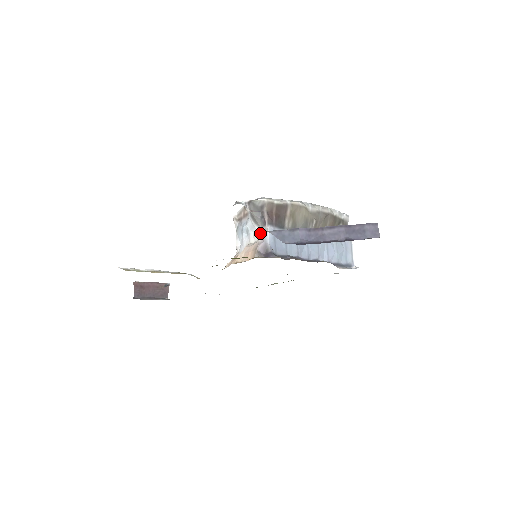
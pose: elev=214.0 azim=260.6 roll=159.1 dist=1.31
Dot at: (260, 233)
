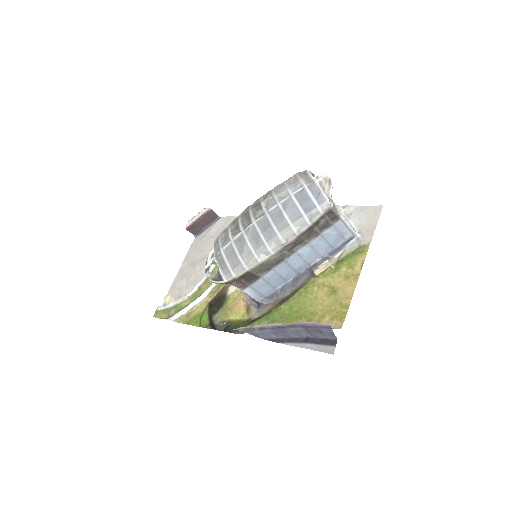
Dot at: occluded
